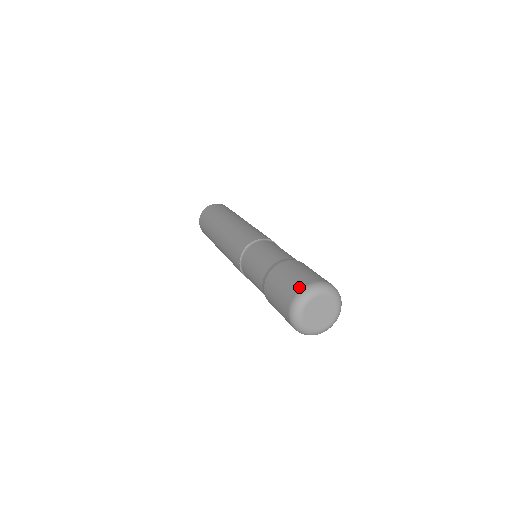
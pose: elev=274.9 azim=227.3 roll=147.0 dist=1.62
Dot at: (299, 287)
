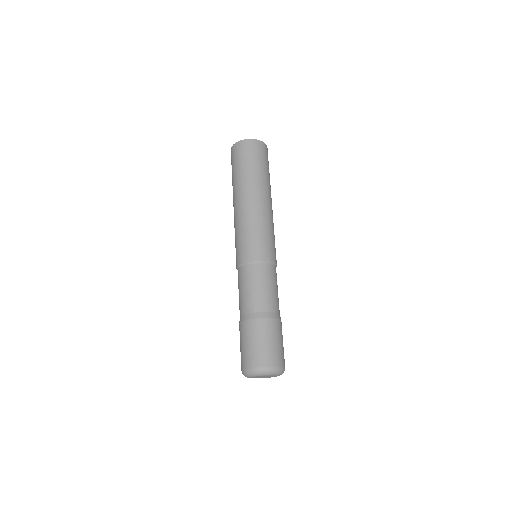
Dot at: (261, 364)
